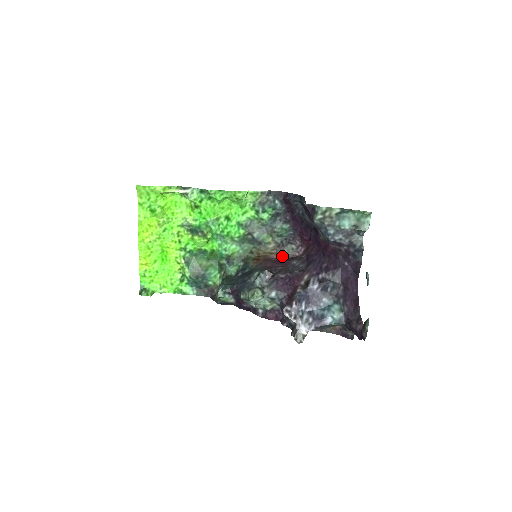
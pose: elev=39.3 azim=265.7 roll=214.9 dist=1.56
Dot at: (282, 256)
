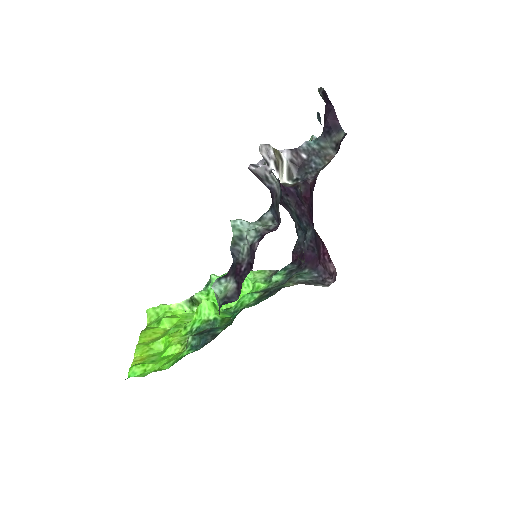
Dot at: occluded
